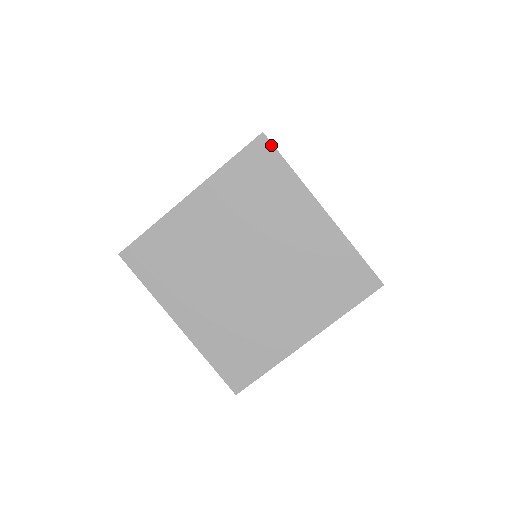
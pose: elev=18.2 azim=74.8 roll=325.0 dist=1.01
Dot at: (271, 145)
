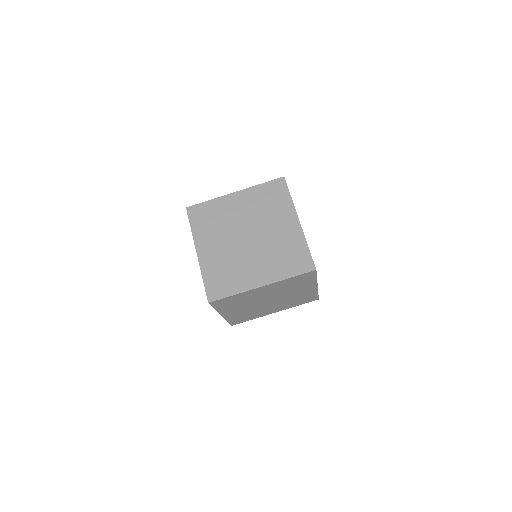
Dot at: (316, 273)
